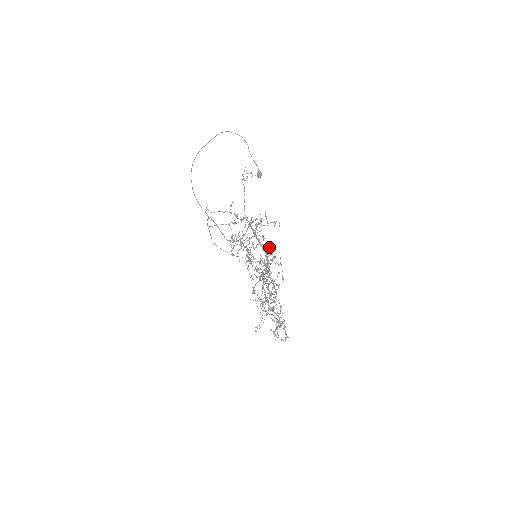
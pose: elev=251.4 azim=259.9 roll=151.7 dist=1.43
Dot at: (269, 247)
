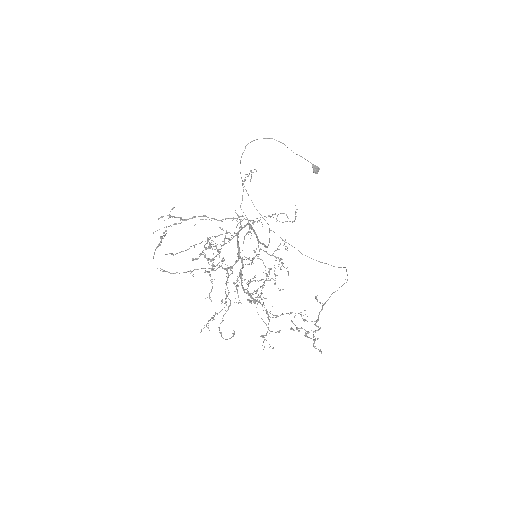
Dot at: (224, 241)
